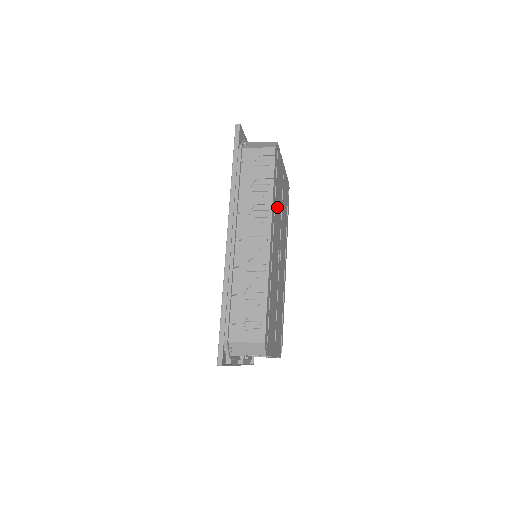
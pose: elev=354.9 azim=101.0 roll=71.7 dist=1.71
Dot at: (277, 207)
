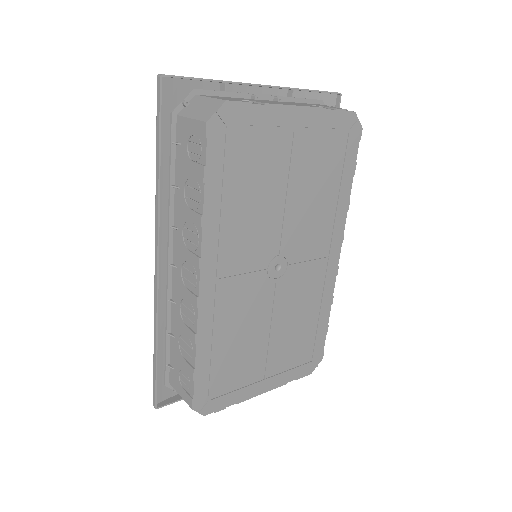
Dot at: (248, 208)
